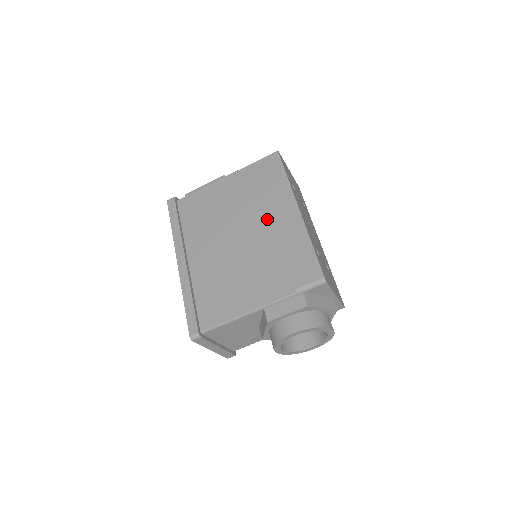
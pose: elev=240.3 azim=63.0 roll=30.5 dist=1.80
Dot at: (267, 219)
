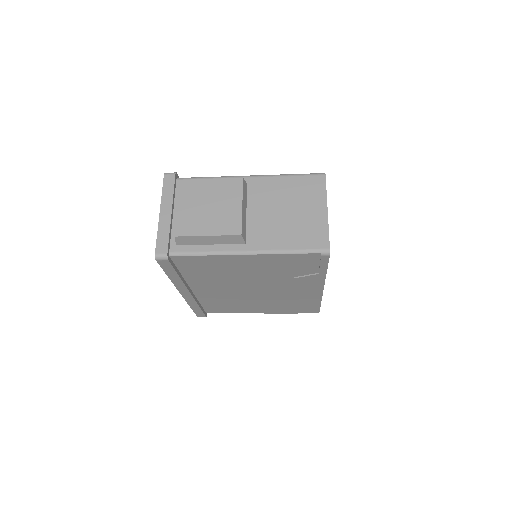
Dot at: (288, 287)
